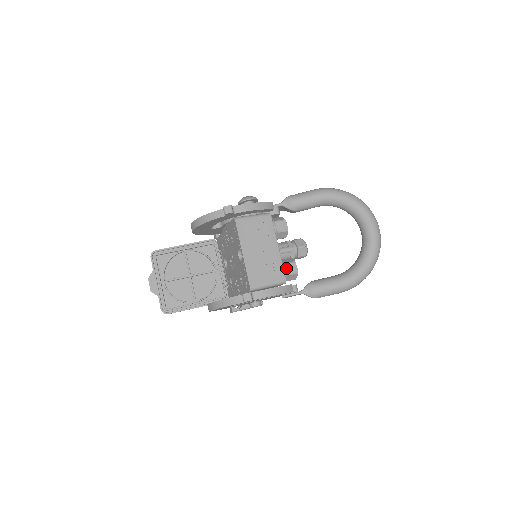
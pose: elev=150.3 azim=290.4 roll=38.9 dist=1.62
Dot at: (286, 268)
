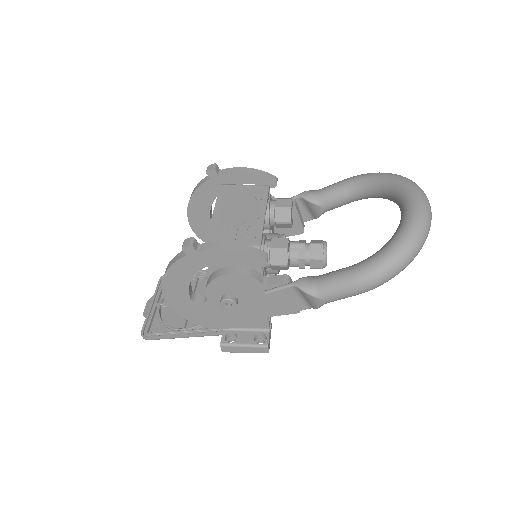
Dot at: (271, 242)
